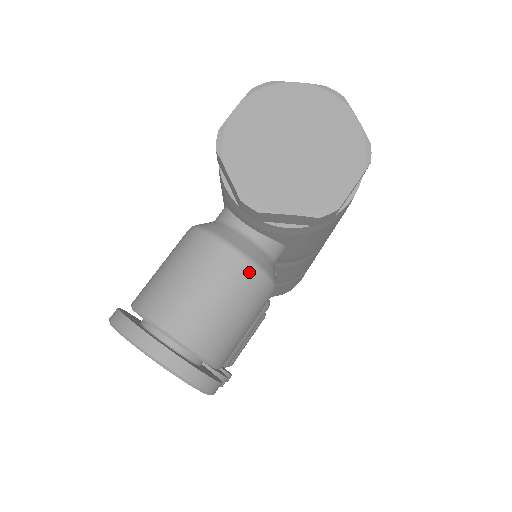
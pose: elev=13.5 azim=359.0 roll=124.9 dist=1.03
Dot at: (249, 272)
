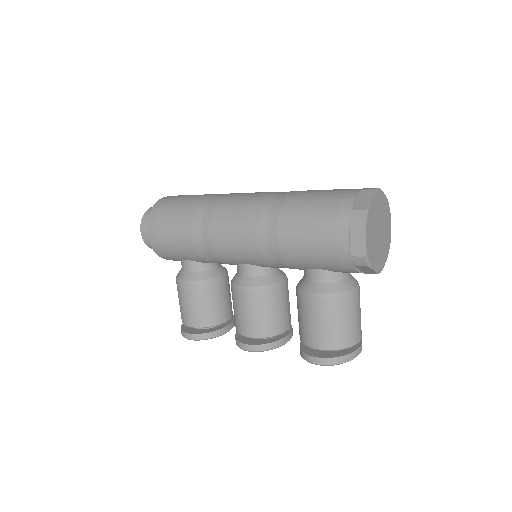
Dot at: occluded
